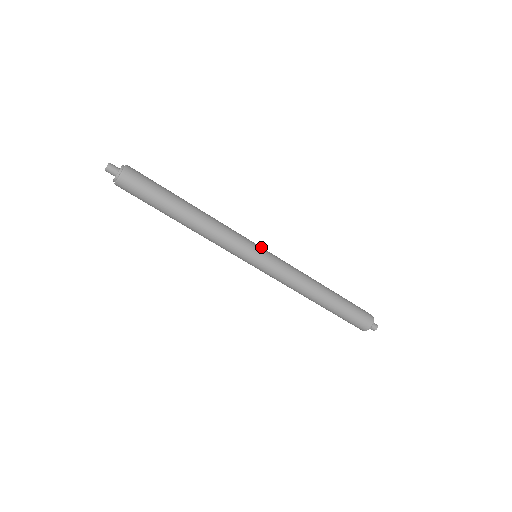
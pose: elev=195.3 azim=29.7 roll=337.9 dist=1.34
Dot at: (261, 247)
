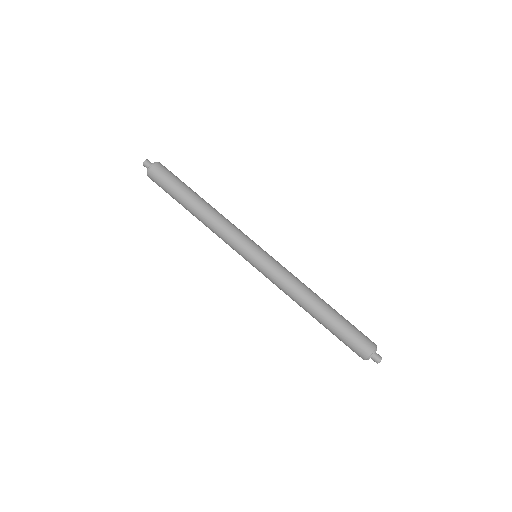
Dot at: occluded
